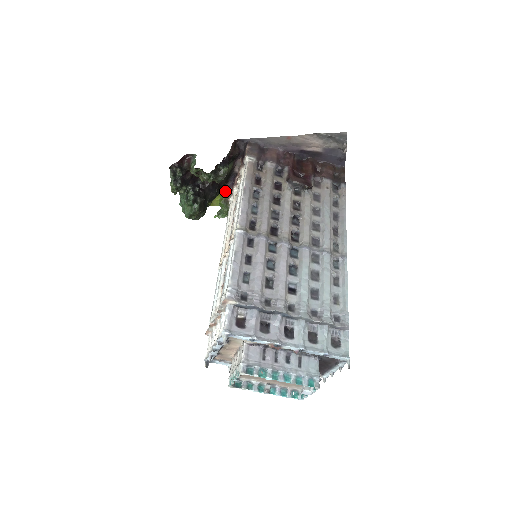
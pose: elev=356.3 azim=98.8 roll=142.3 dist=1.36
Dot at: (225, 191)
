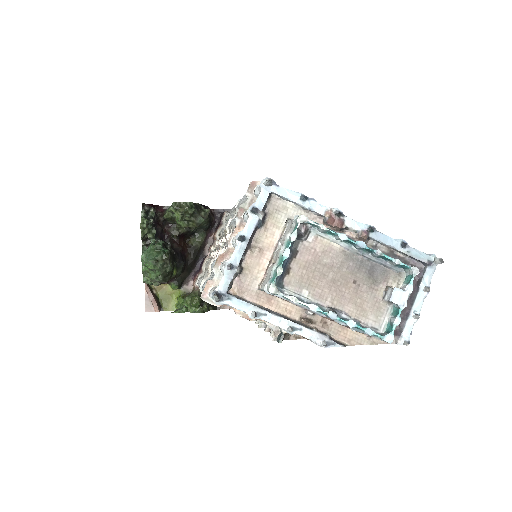
Dot at: (187, 285)
